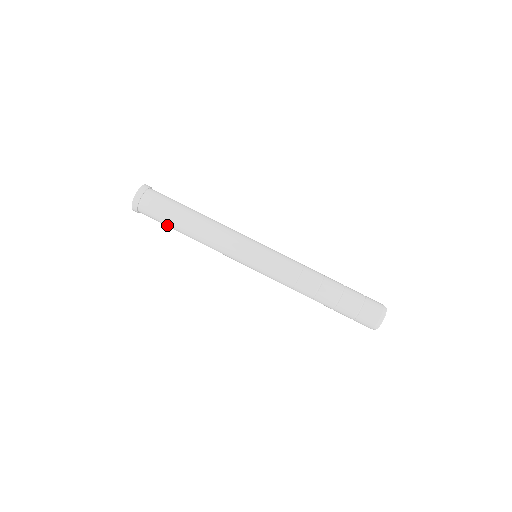
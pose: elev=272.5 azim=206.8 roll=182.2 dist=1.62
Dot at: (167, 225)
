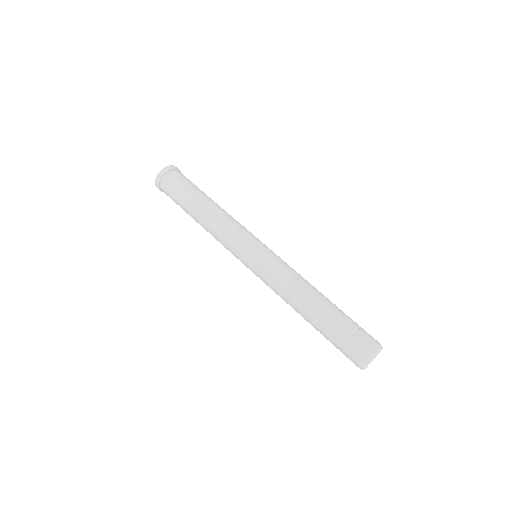
Dot at: (181, 206)
